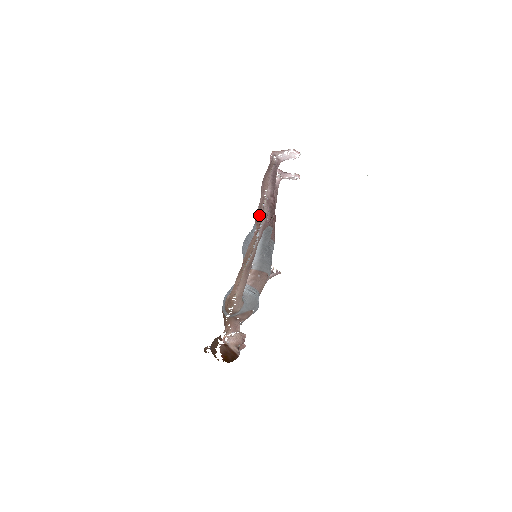
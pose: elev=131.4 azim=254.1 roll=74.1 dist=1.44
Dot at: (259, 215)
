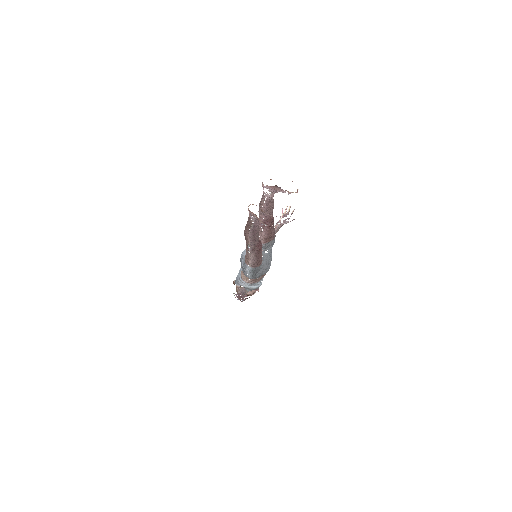
Dot at: (246, 257)
